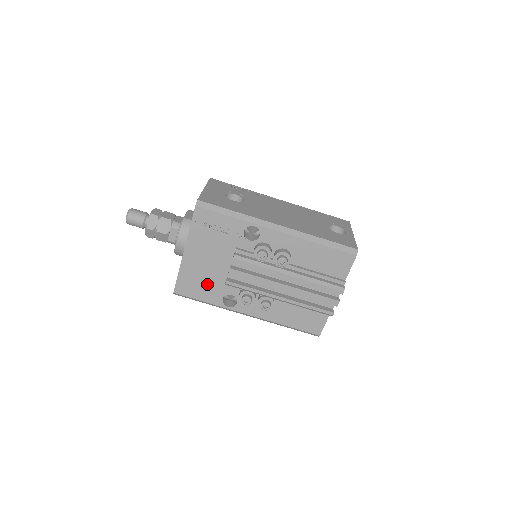
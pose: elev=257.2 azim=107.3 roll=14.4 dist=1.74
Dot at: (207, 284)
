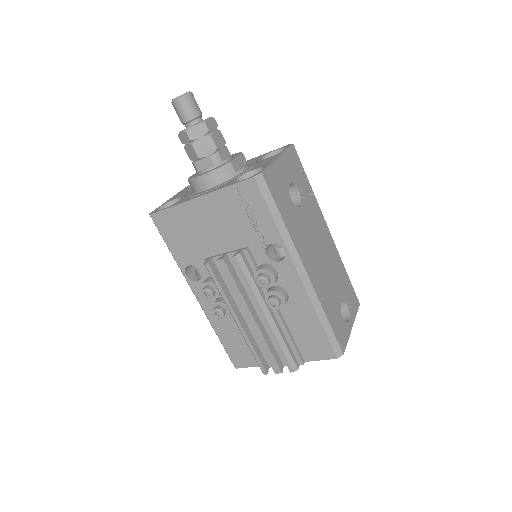
Dot at: (188, 242)
